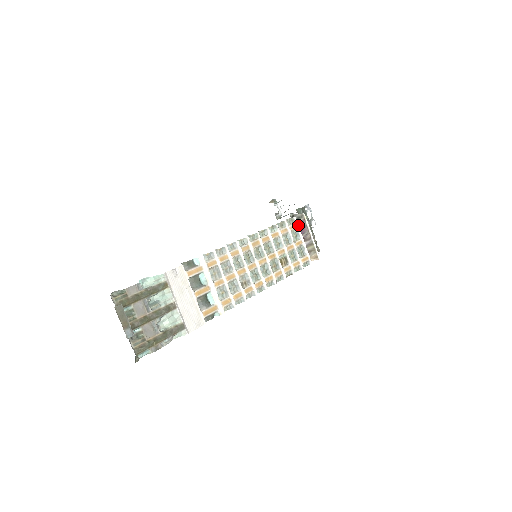
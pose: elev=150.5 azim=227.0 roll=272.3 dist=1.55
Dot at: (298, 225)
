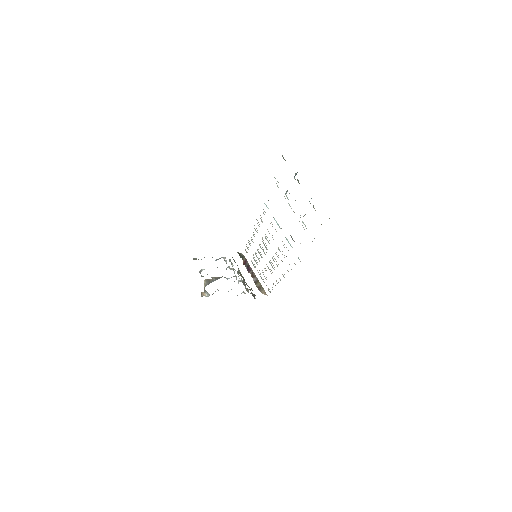
Dot at: (244, 263)
